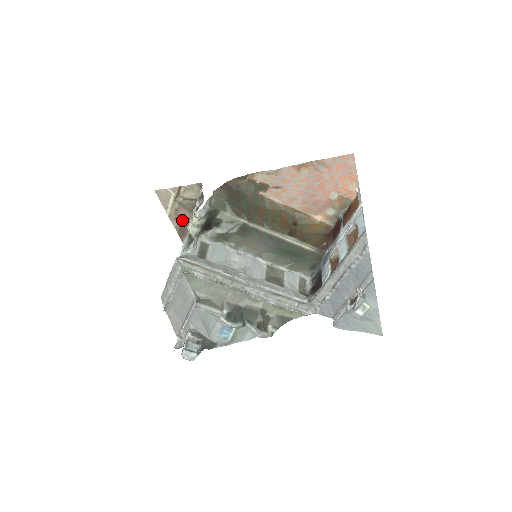
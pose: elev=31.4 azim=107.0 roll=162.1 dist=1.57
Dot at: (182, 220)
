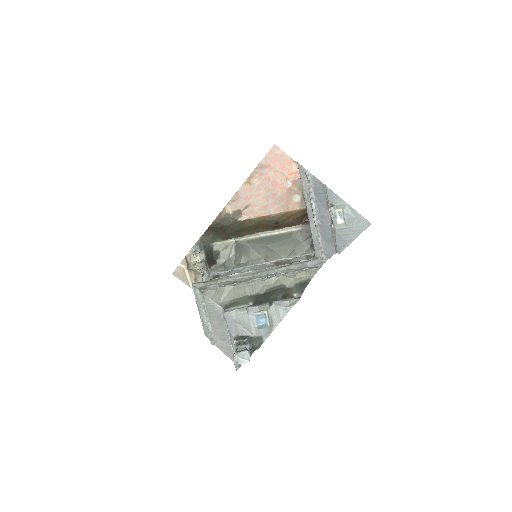
Dot at: occluded
